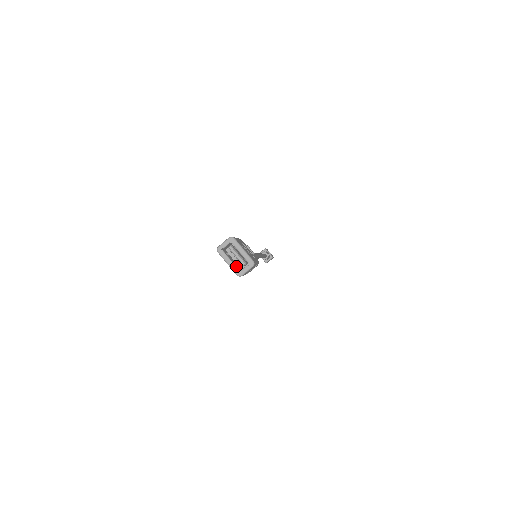
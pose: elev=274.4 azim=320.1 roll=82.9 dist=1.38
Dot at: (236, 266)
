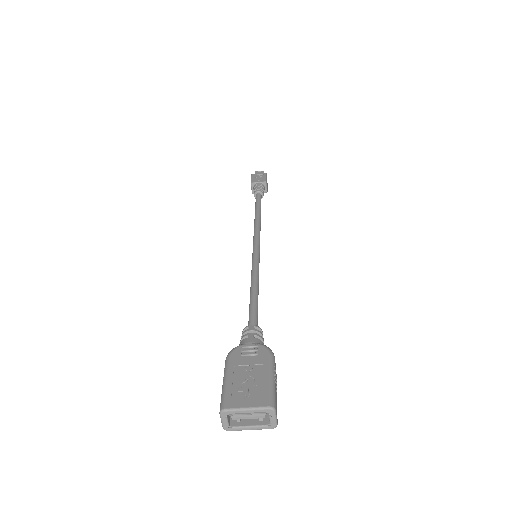
Dot at: (260, 423)
